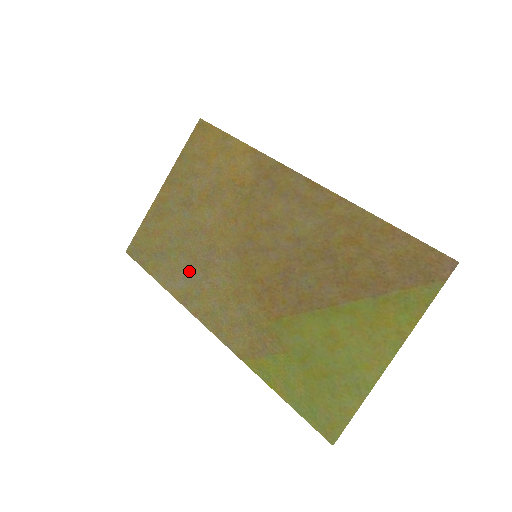
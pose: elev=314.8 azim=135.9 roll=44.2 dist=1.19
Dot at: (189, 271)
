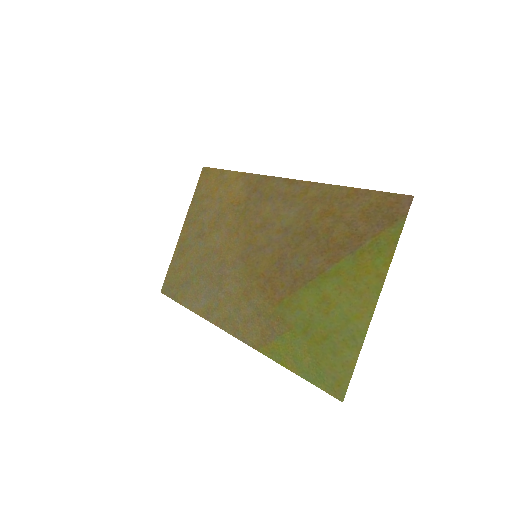
Dot at: (208, 289)
